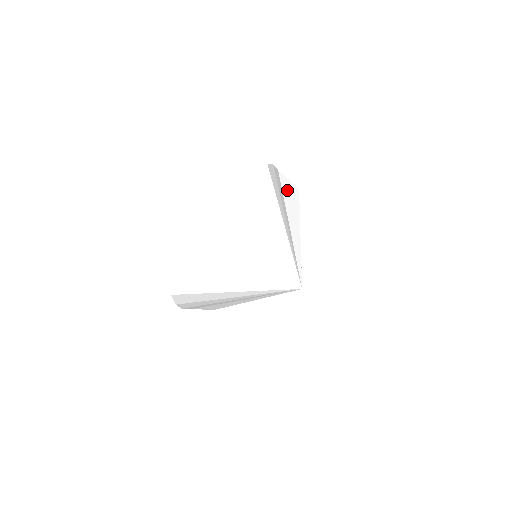
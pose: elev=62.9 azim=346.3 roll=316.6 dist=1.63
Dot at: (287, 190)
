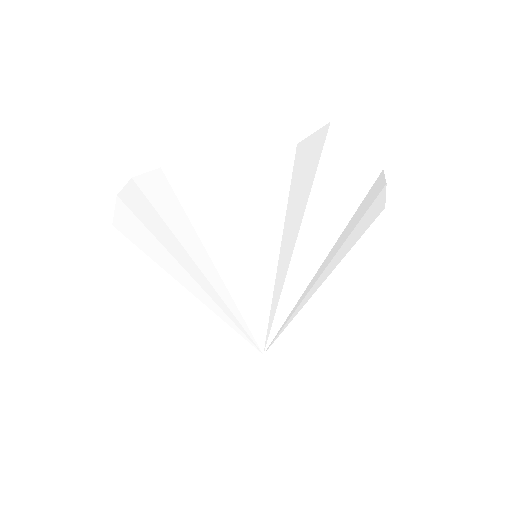
Dot at: (262, 159)
